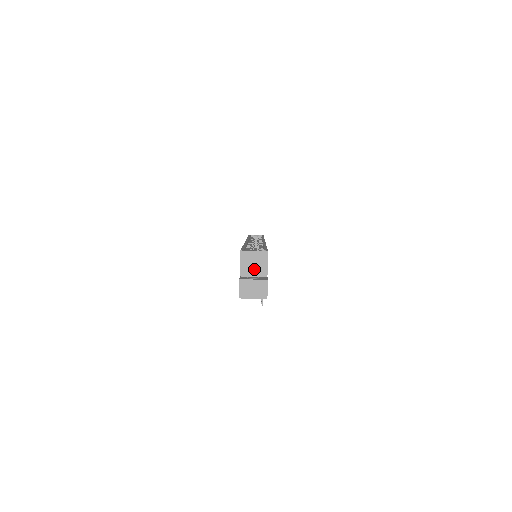
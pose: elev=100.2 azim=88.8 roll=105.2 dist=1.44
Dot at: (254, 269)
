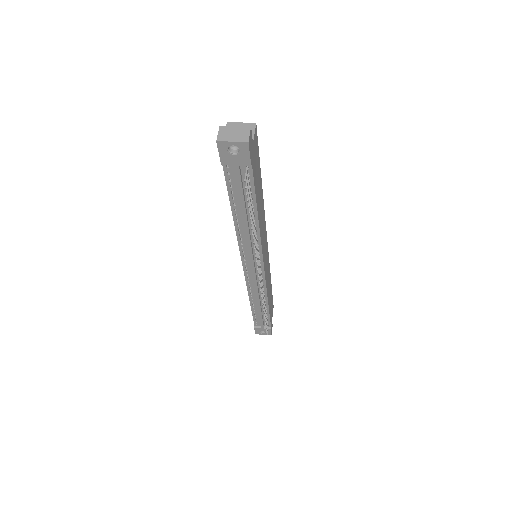
Dot at: occluded
